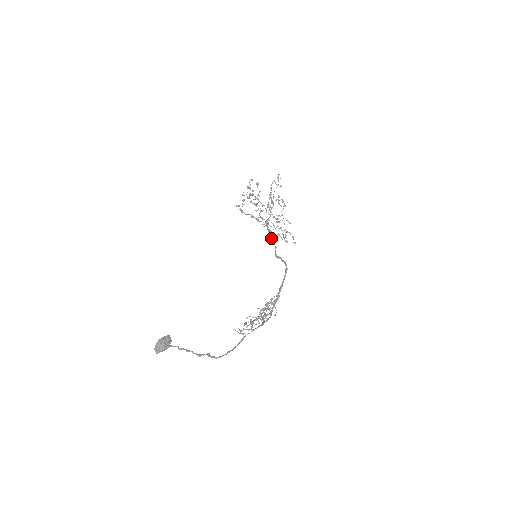
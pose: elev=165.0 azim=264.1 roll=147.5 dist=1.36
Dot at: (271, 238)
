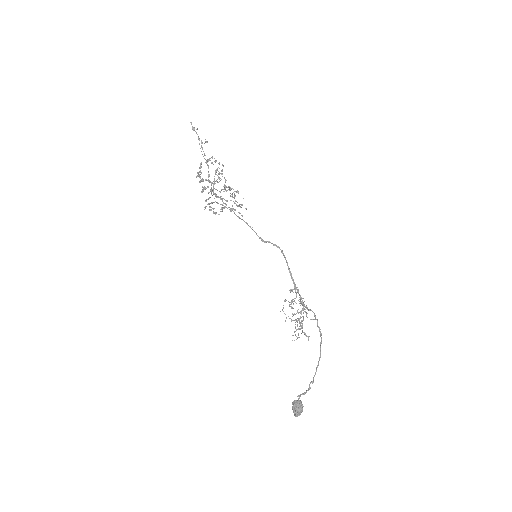
Dot at: (239, 217)
